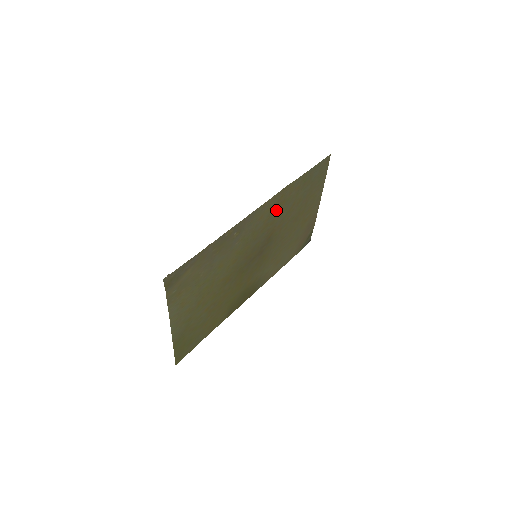
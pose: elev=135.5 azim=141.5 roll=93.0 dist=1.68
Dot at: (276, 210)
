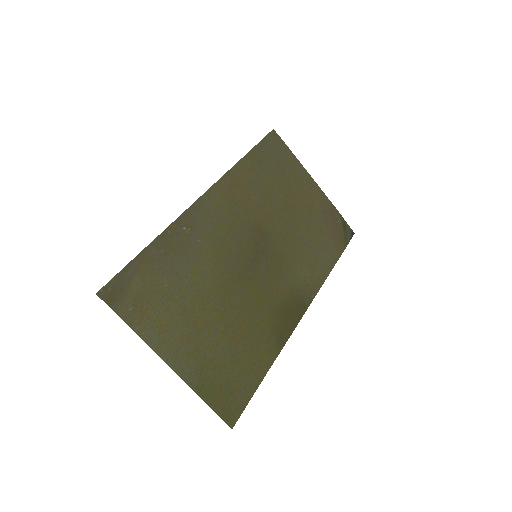
Dot at: (237, 197)
